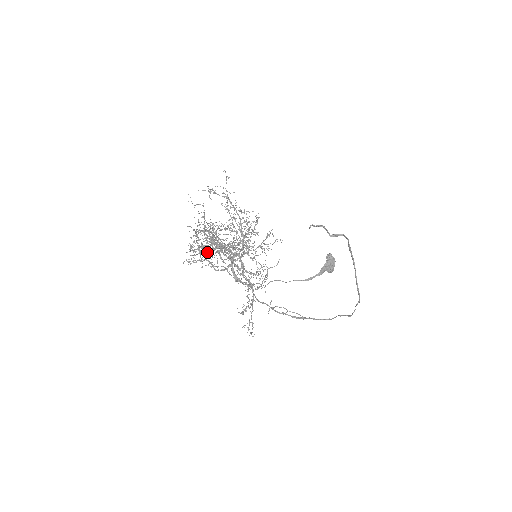
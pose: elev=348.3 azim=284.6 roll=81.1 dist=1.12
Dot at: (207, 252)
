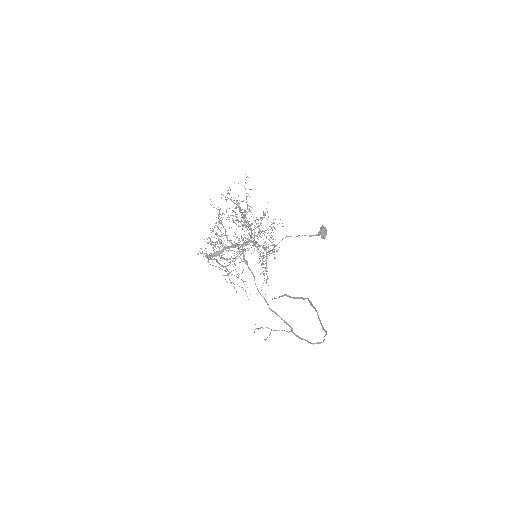
Dot at: (215, 255)
